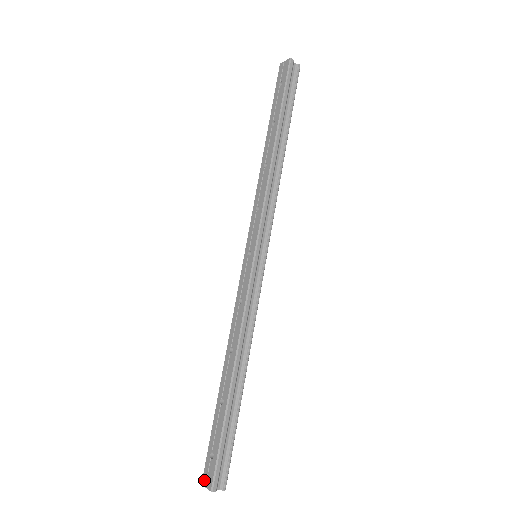
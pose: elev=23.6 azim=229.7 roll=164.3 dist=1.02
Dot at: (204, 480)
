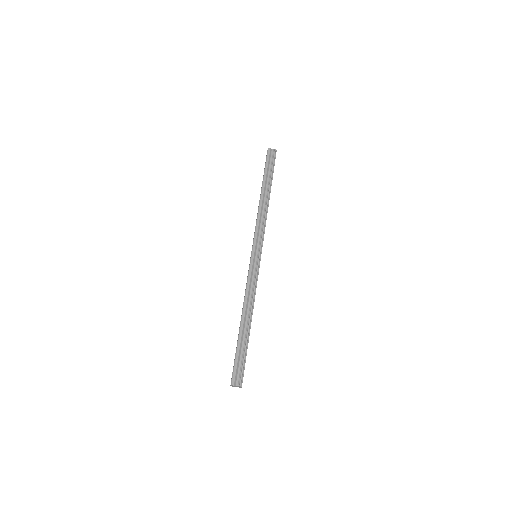
Dot at: occluded
